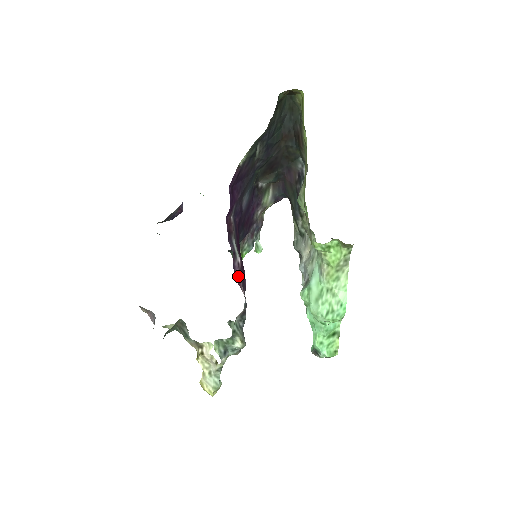
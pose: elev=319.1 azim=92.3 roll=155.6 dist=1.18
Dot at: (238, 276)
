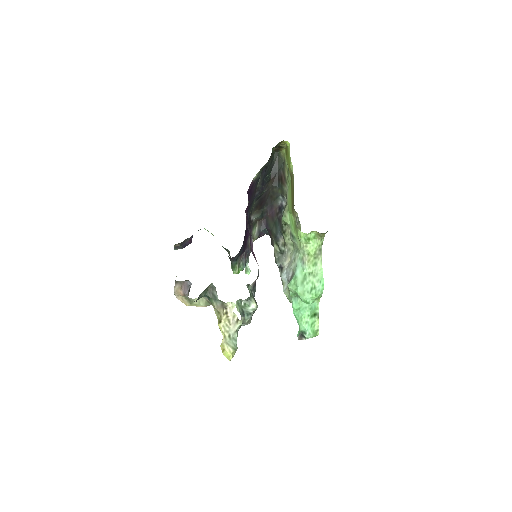
Dot at: (253, 252)
